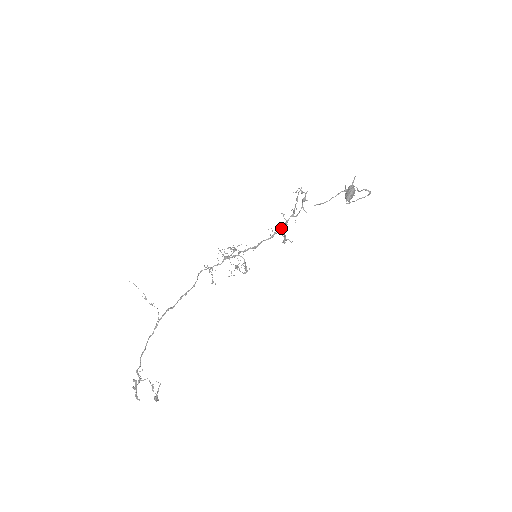
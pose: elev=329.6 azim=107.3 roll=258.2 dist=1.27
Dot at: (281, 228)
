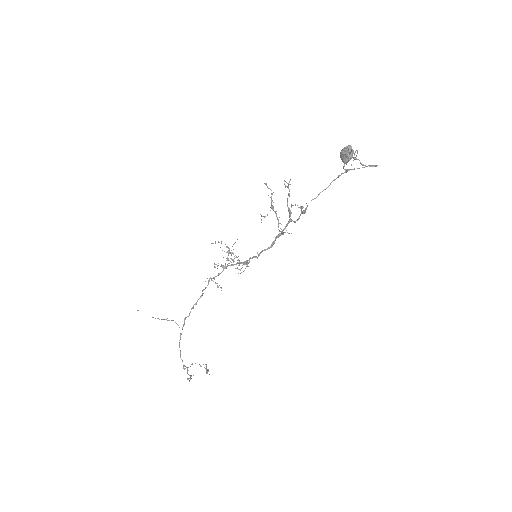
Dot at: (280, 235)
